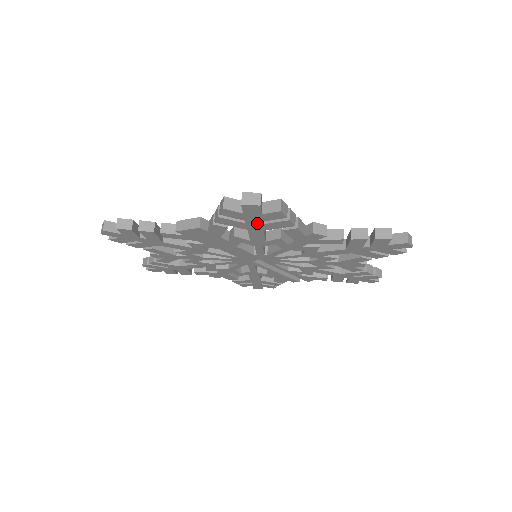
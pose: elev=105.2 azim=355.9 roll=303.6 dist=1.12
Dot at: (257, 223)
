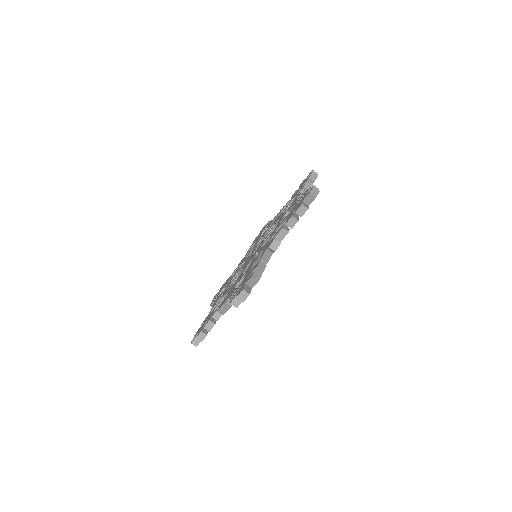
Dot at: occluded
